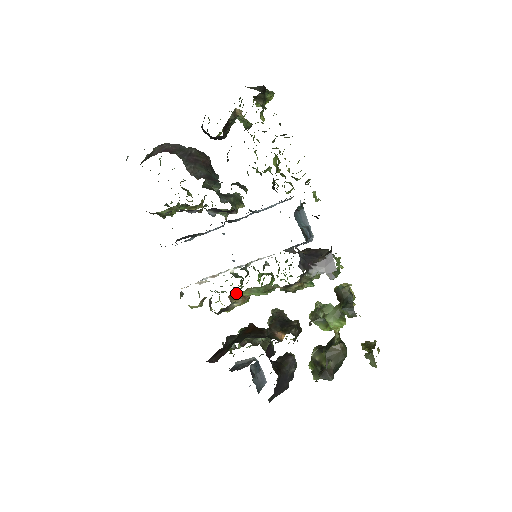
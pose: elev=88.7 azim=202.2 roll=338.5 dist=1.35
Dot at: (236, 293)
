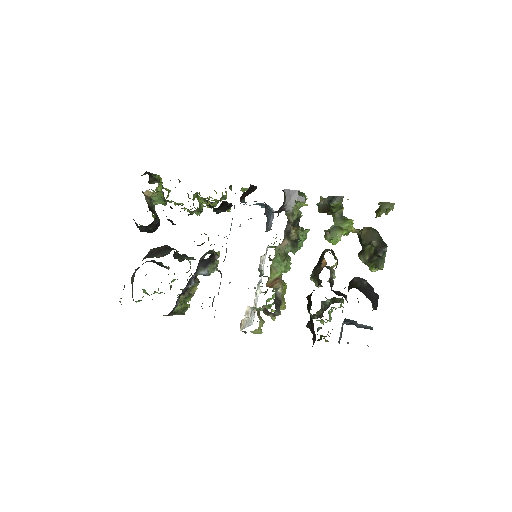
Dot at: (269, 280)
